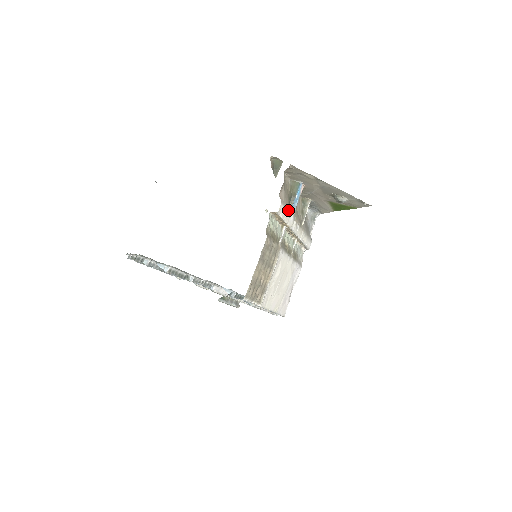
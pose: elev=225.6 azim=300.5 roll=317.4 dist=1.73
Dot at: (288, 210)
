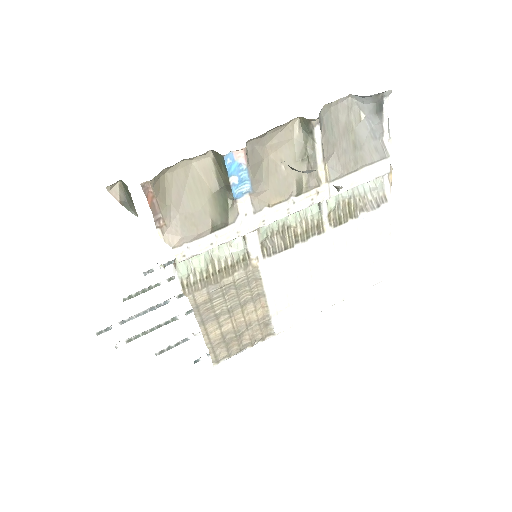
Dot at: (215, 228)
